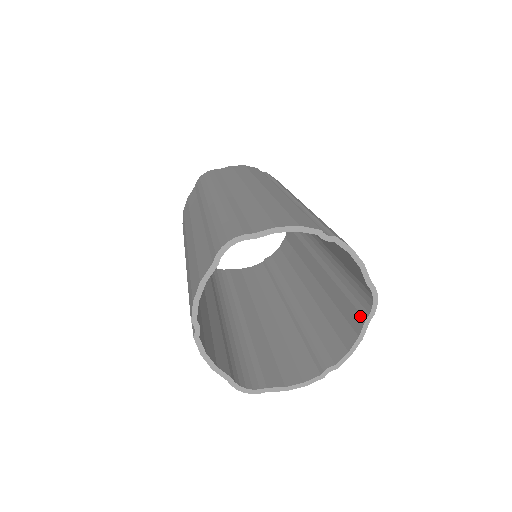
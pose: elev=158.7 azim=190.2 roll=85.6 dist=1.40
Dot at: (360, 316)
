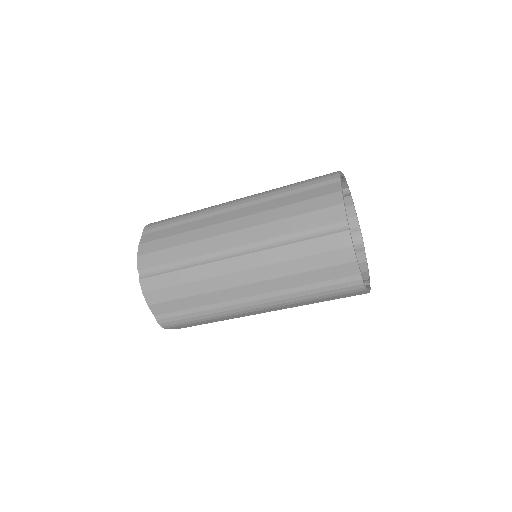
Dot at: (358, 253)
